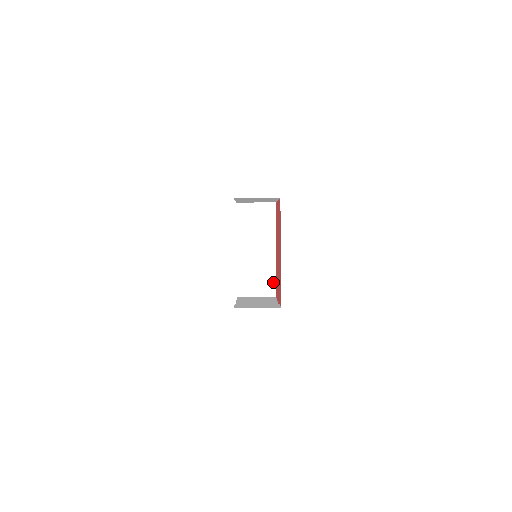
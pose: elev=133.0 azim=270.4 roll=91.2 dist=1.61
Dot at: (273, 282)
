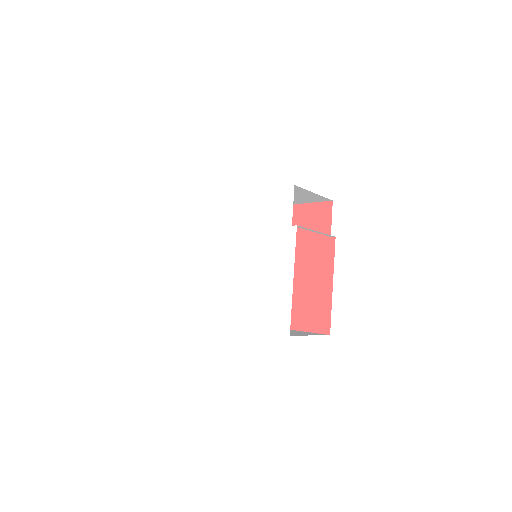
Dot at: (306, 332)
